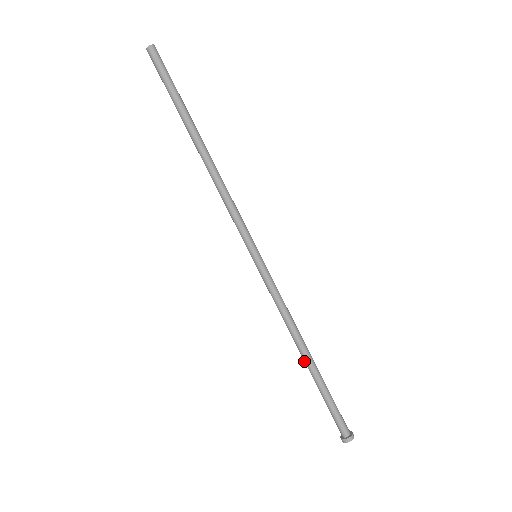
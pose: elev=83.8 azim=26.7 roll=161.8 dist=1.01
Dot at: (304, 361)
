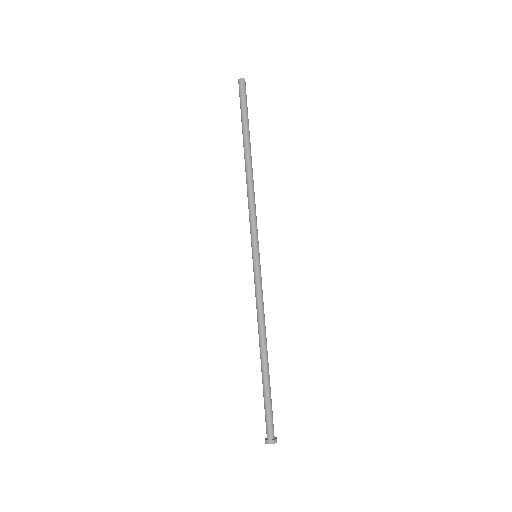
Dot at: (260, 357)
